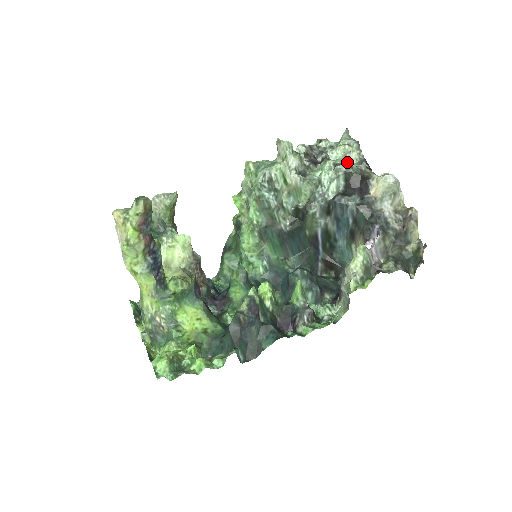
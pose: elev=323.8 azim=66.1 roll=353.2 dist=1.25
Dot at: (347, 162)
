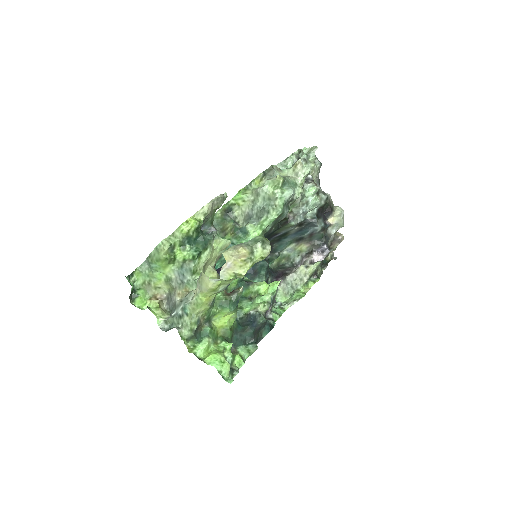
Dot at: (315, 182)
